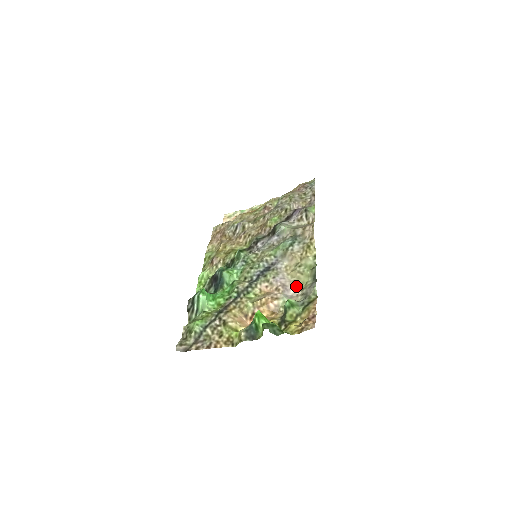
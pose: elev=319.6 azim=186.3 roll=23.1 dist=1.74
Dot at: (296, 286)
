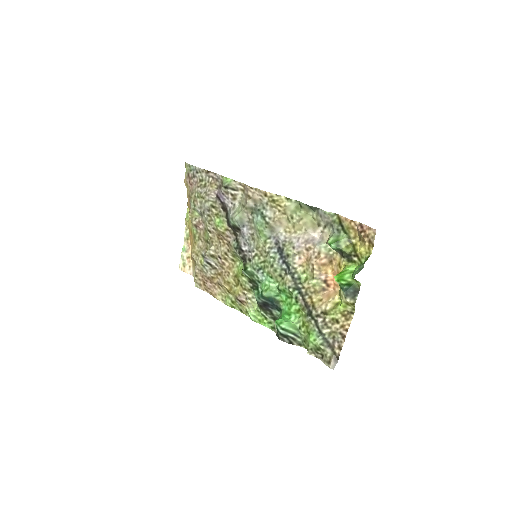
Dot at: (312, 230)
